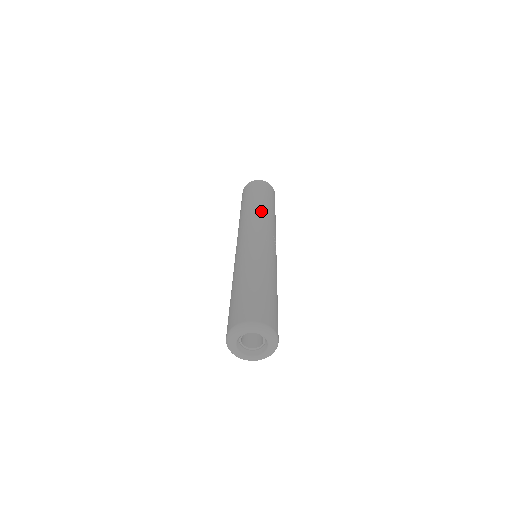
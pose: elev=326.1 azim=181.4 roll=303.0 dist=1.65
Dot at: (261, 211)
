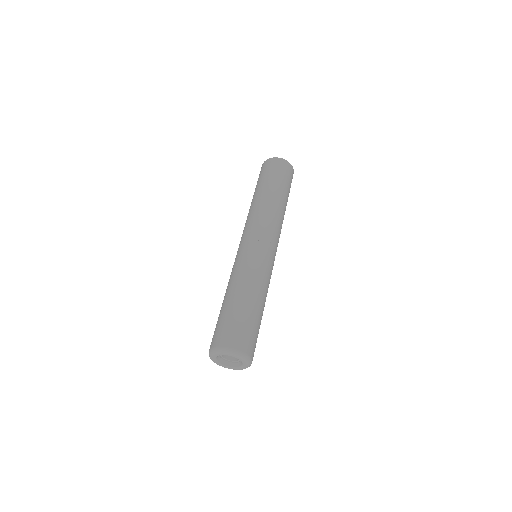
Dot at: (264, 204)
